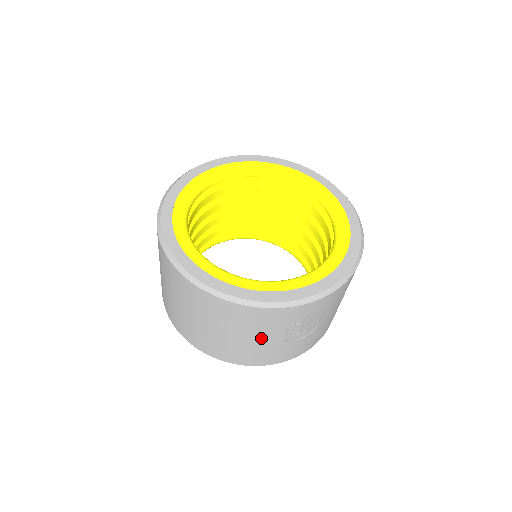
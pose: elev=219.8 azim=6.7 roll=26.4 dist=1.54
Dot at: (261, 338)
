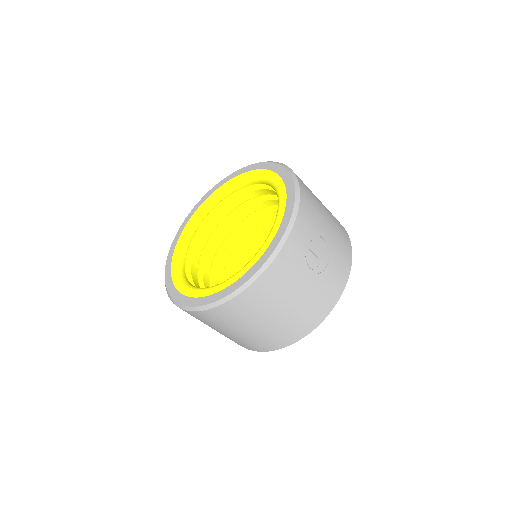
Dot at: (300, 289)
